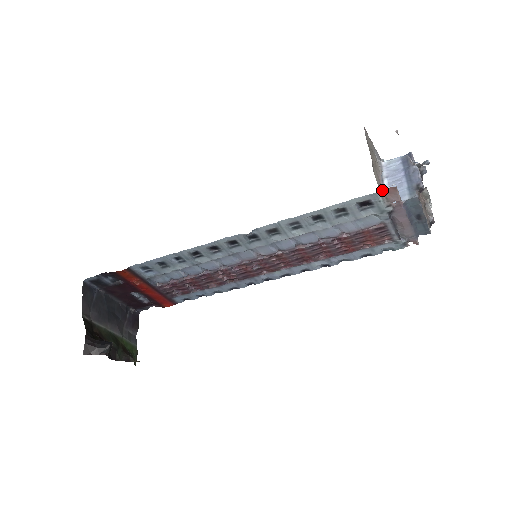
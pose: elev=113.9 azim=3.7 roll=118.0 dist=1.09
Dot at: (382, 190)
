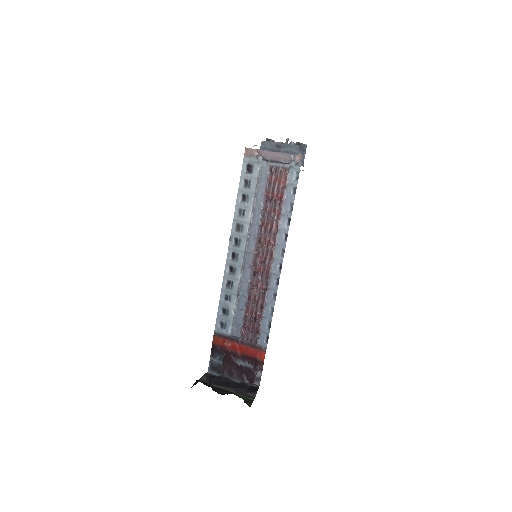
Dot at: (245, 156)
